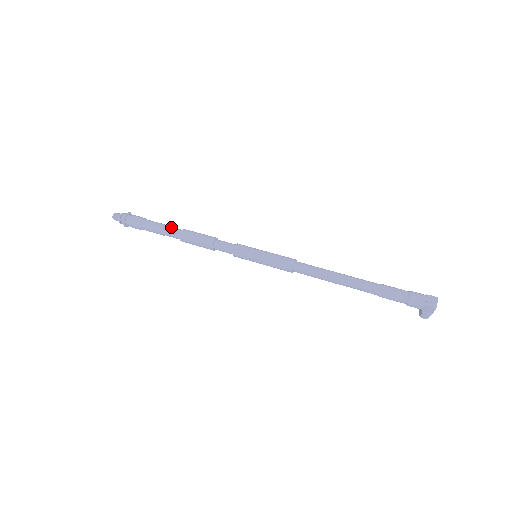
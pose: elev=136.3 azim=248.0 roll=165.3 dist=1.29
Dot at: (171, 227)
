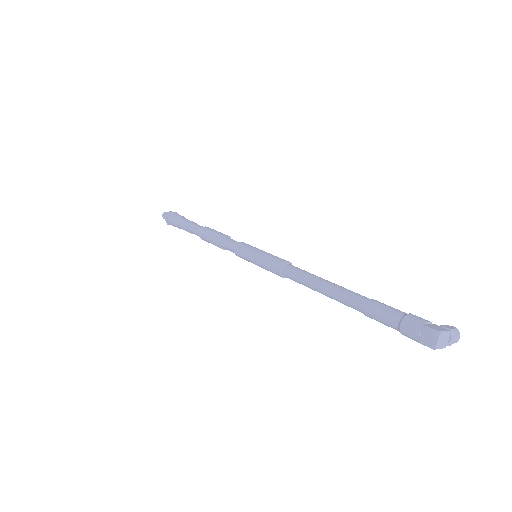
Dot at: (194, 226)
